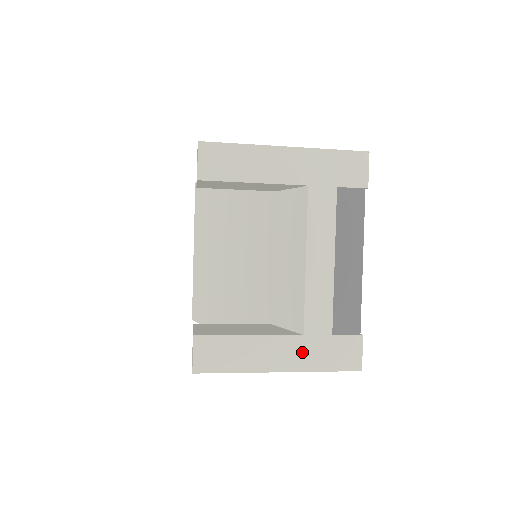
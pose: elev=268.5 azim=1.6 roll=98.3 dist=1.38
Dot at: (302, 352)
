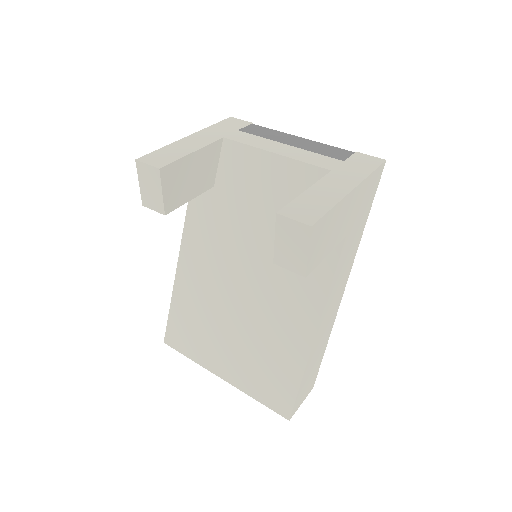
Dot at: (345, 175)
